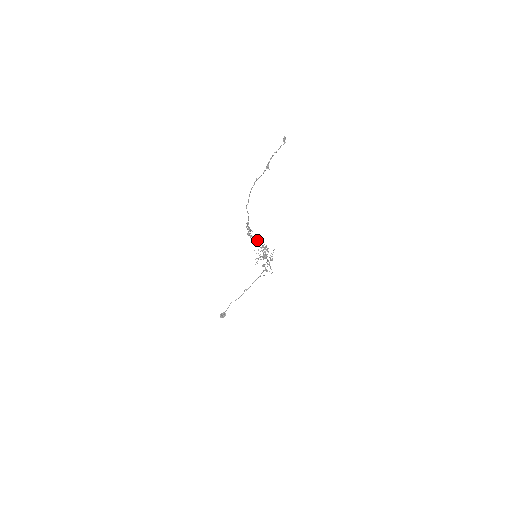
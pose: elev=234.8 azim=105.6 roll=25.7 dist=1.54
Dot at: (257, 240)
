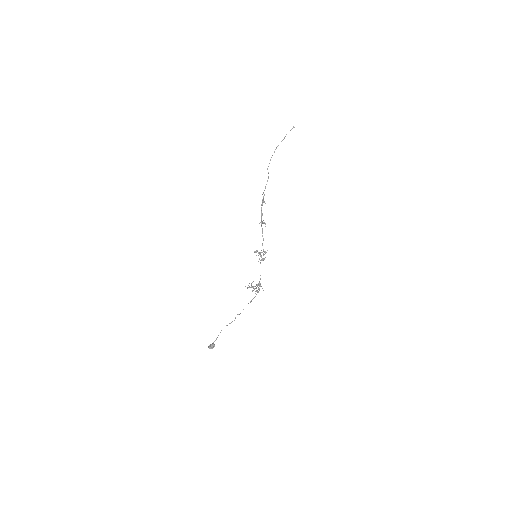
Dot at: occluded
